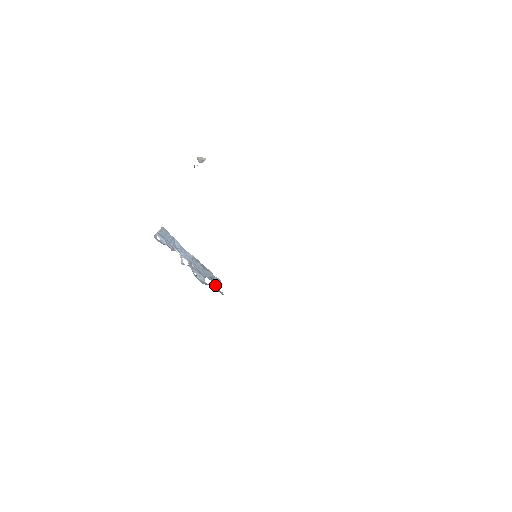
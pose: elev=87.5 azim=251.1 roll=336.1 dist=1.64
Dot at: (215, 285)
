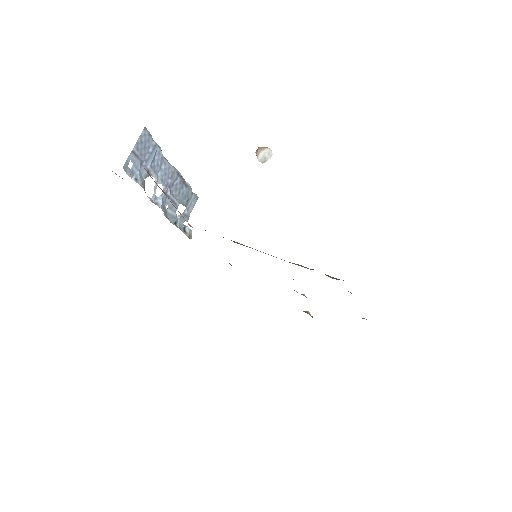
Dot at: (187, 212)
